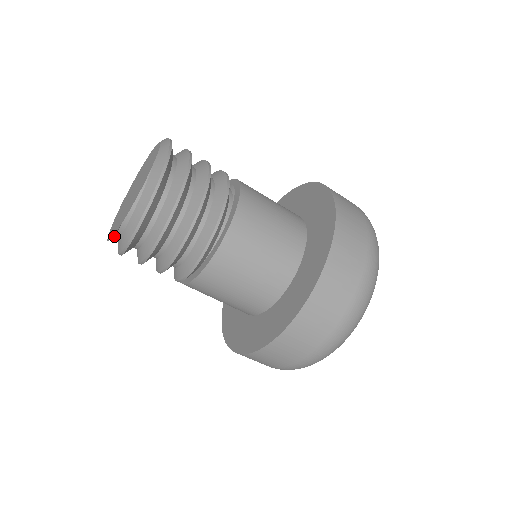
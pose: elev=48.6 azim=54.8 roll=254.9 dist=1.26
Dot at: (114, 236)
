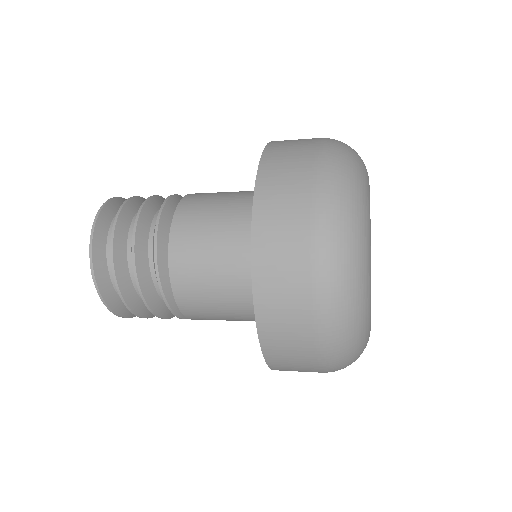
Dot at: occluded
